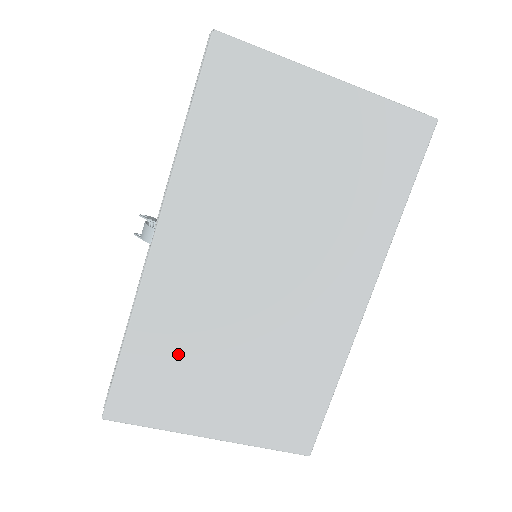
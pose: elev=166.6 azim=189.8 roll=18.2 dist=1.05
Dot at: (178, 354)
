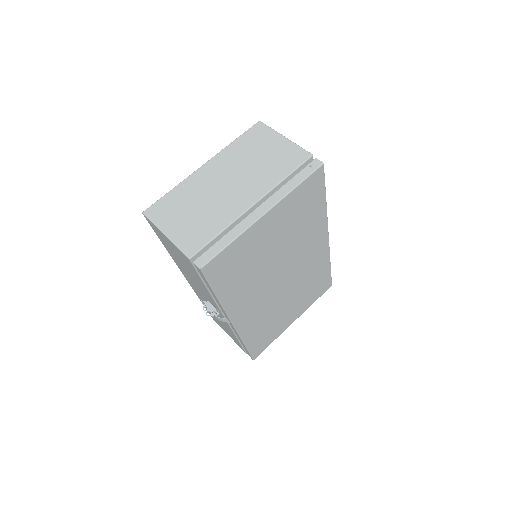
Dot at: (266, 326)
